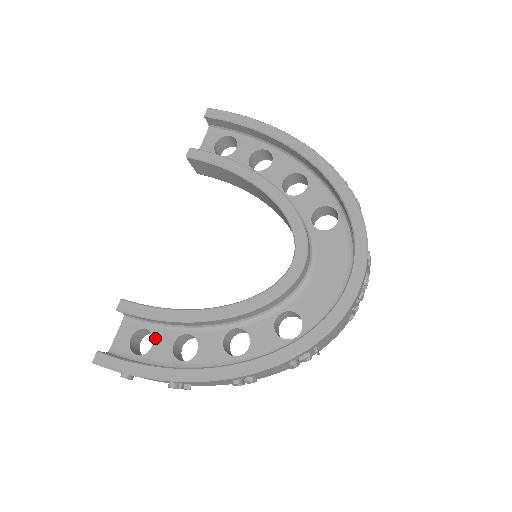
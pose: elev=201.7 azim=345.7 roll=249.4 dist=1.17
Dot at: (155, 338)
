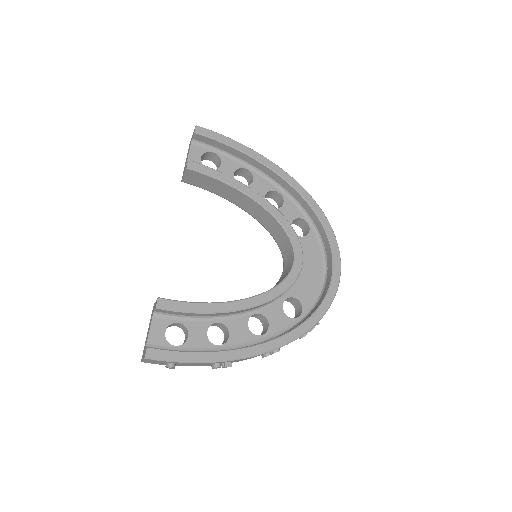
Dot at: (189, 329)
